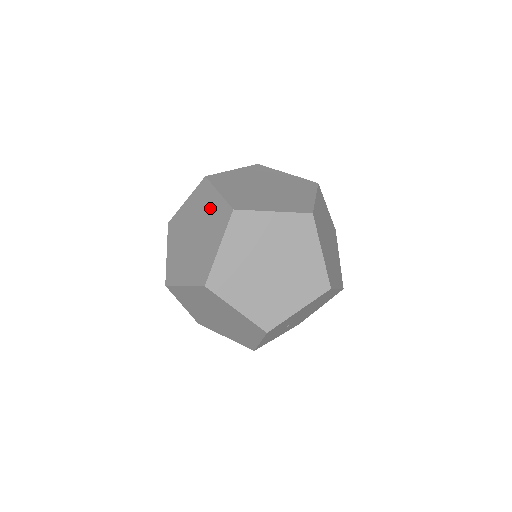
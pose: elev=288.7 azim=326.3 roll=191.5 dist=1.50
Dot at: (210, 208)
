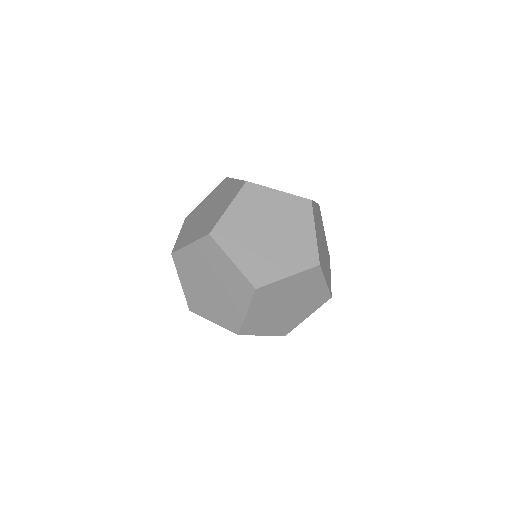
Dot at: (300, 234)
